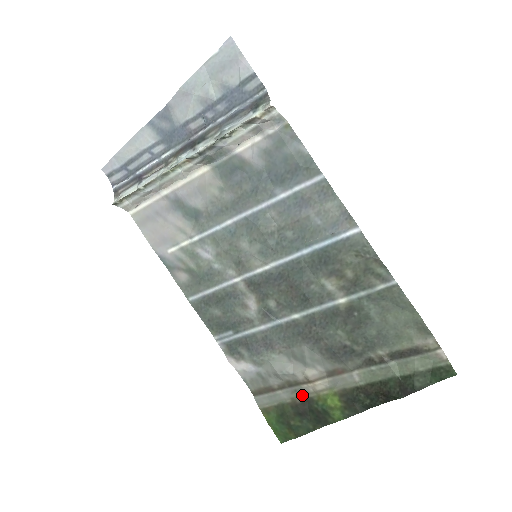
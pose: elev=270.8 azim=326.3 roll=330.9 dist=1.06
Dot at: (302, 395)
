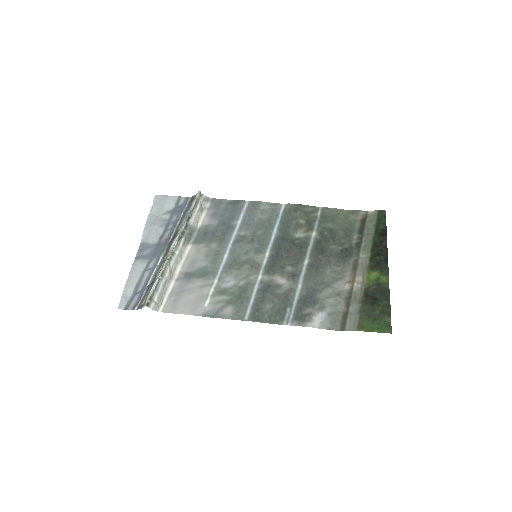
Dot at: (360, 294)
